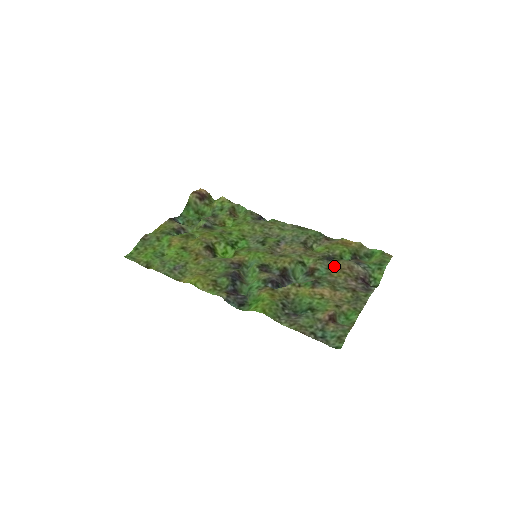
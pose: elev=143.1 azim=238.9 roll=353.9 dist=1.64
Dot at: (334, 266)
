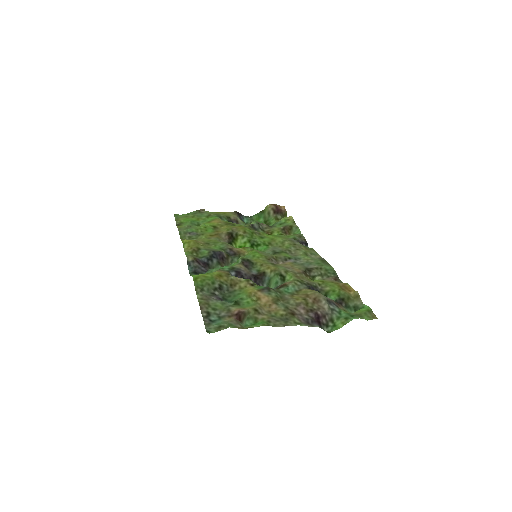
Dot at: (304, 292)
